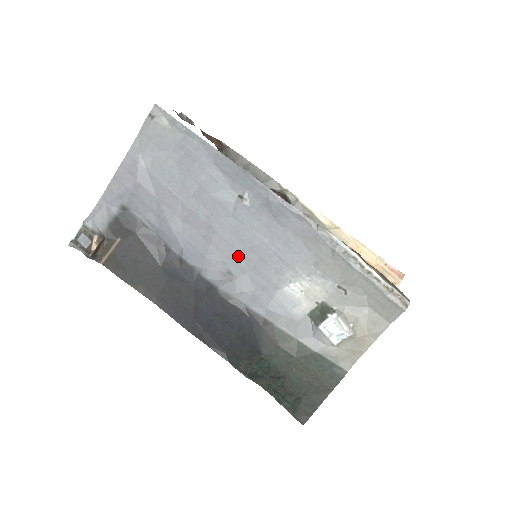
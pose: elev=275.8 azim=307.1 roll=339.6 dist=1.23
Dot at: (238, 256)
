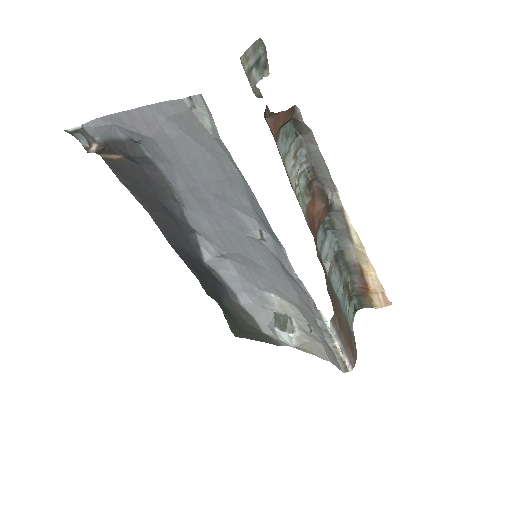
Dot at: (236, 254)
